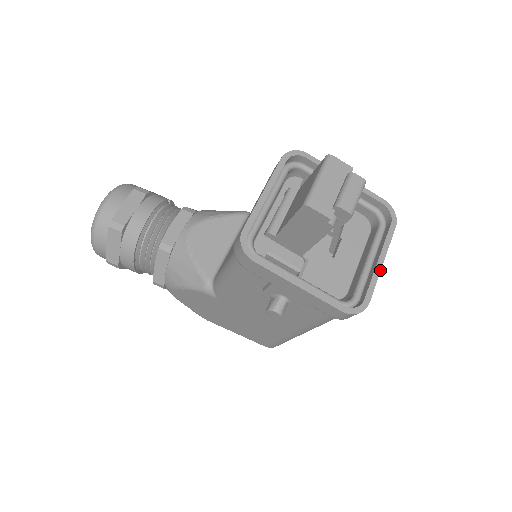
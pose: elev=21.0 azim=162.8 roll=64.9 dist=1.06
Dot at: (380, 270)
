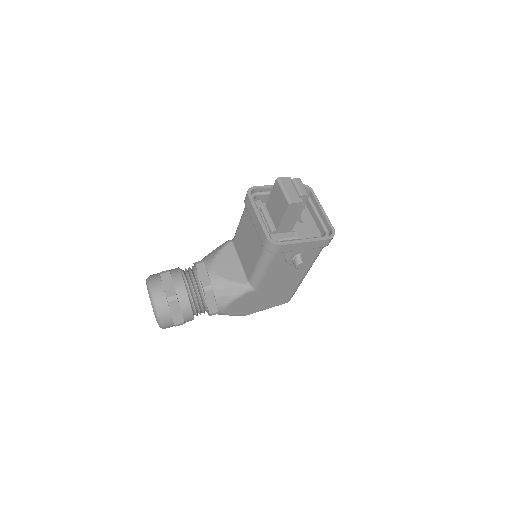
Dot at: (325, 213)
